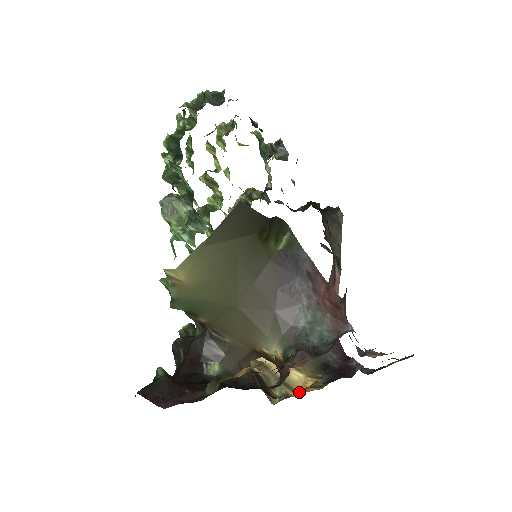
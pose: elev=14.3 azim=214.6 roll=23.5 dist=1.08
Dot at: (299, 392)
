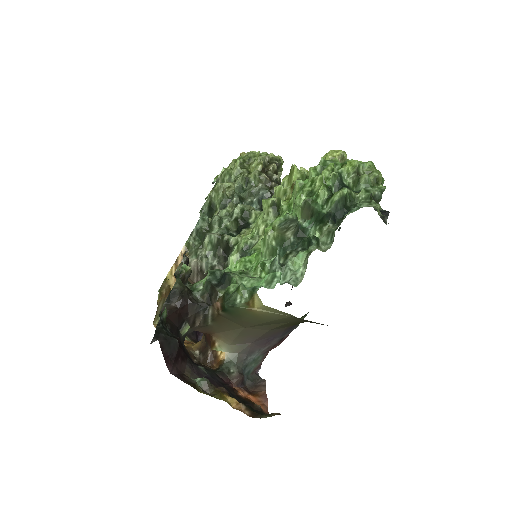
Dot at: occluded
